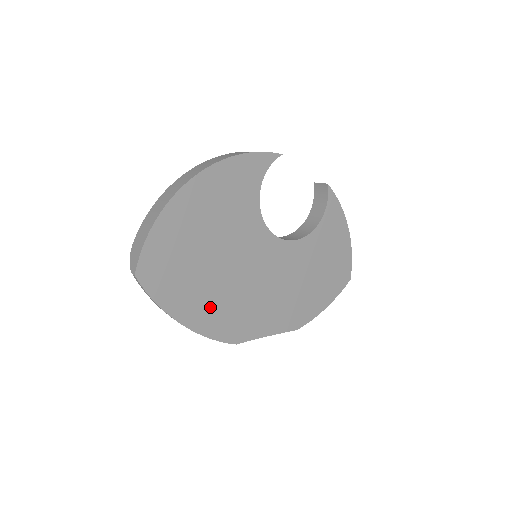
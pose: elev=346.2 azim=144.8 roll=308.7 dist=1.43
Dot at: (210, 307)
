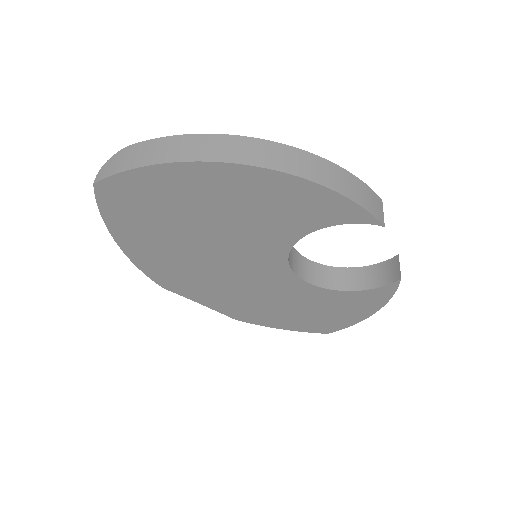
Dot at: (161, 255)
